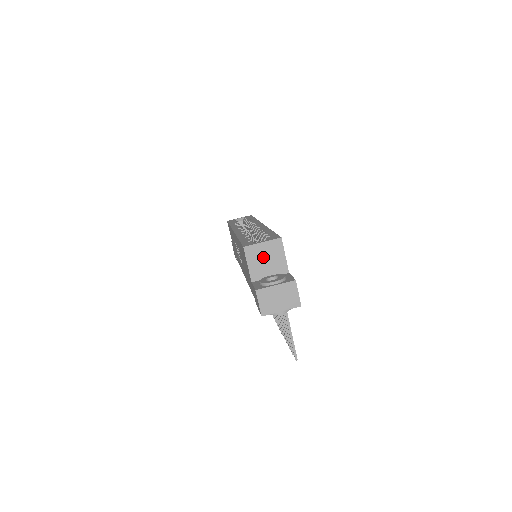
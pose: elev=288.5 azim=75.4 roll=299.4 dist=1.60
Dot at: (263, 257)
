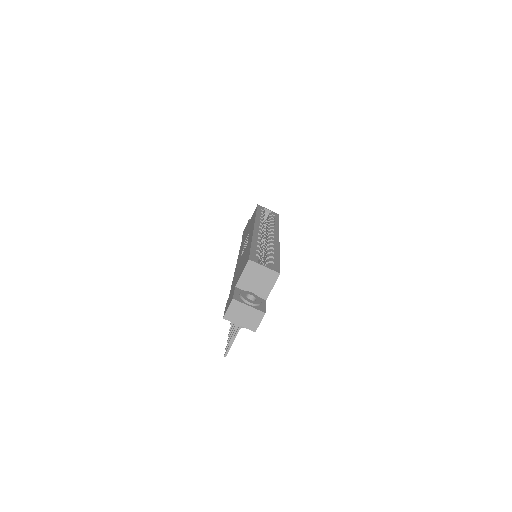
Dot at: (257, 276)
